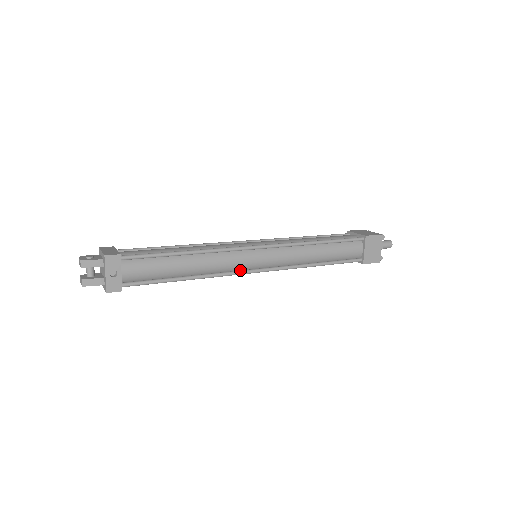
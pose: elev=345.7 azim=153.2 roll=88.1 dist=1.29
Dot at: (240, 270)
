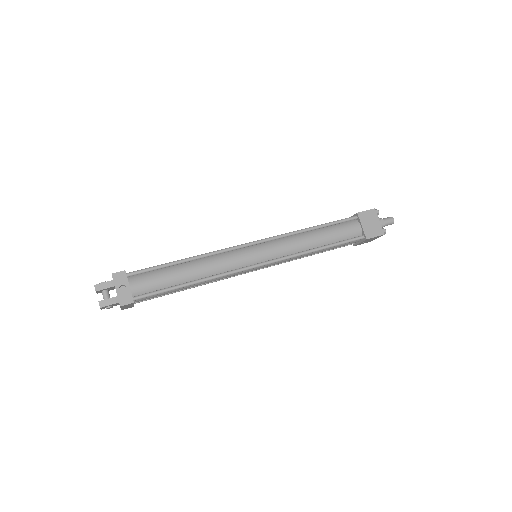
Dot at: (241, 267)
